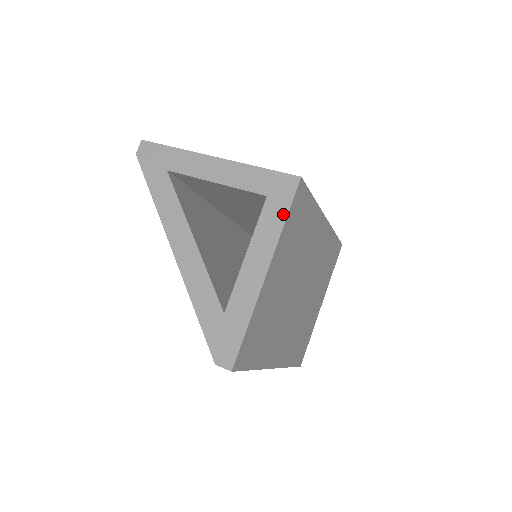
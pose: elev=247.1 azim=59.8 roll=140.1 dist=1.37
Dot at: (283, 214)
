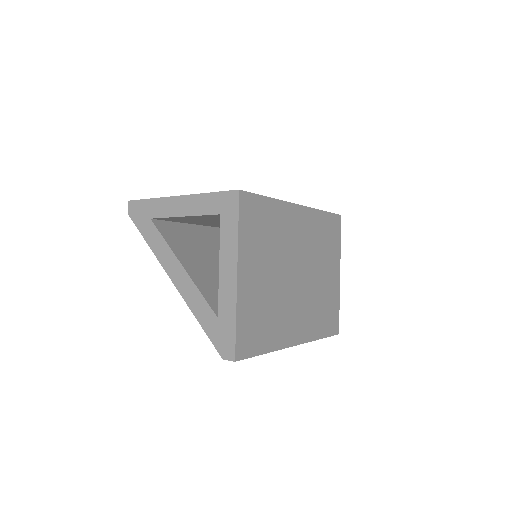
Dot at: (235, 225)
